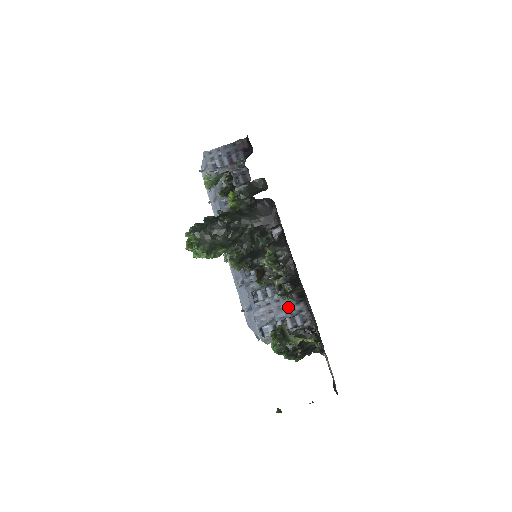
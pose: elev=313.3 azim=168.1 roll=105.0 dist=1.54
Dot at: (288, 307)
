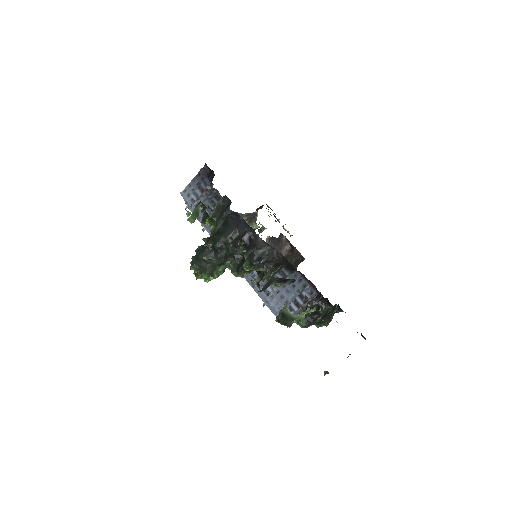
Dot at: (294, 288)
